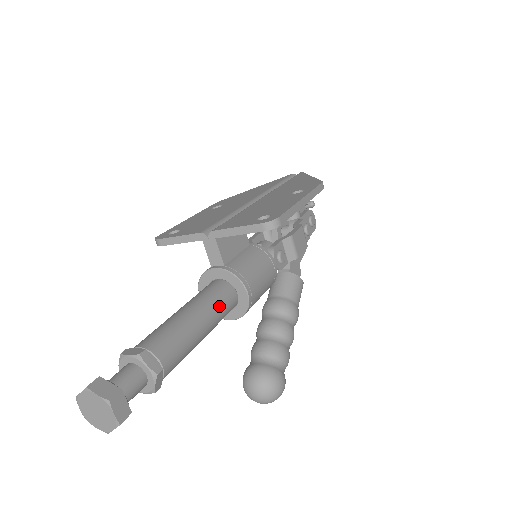
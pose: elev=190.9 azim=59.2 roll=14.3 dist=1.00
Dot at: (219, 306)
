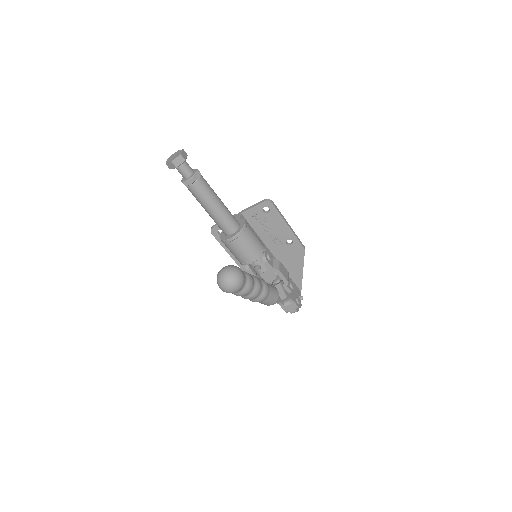
Dot at: (230, 212)
